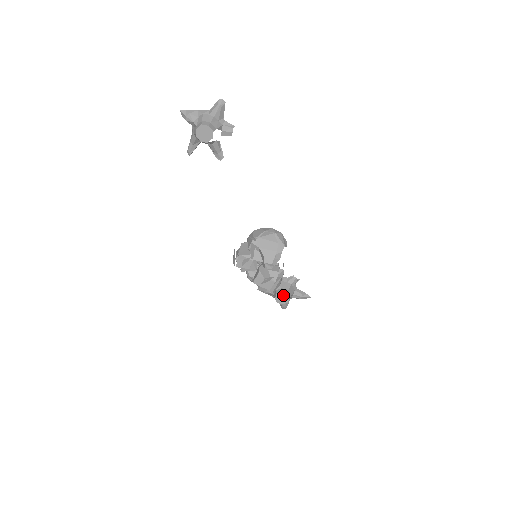
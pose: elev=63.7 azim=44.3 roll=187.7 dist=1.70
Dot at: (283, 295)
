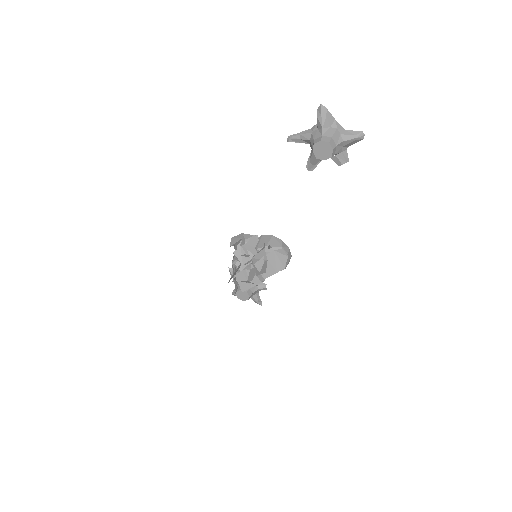
Dot at: (246, 294)
